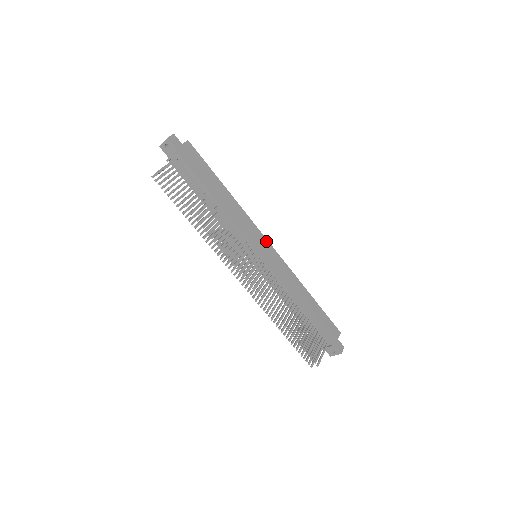
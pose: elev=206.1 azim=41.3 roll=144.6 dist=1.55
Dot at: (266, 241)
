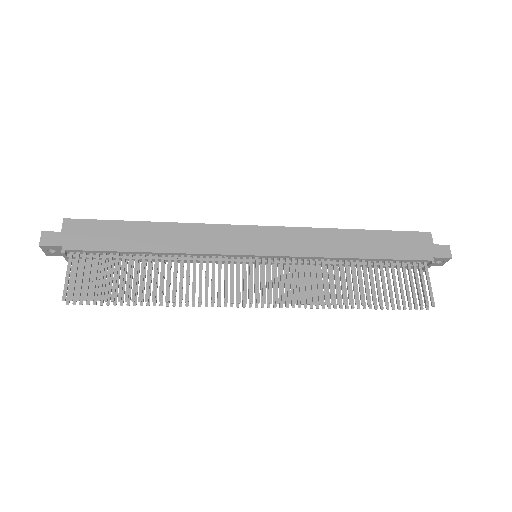
Dot at: (251, 228)
